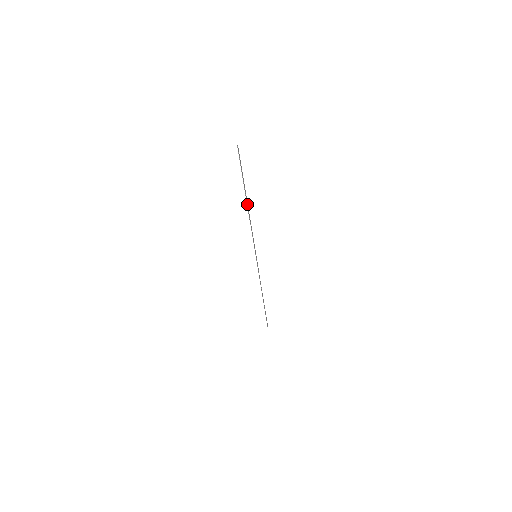
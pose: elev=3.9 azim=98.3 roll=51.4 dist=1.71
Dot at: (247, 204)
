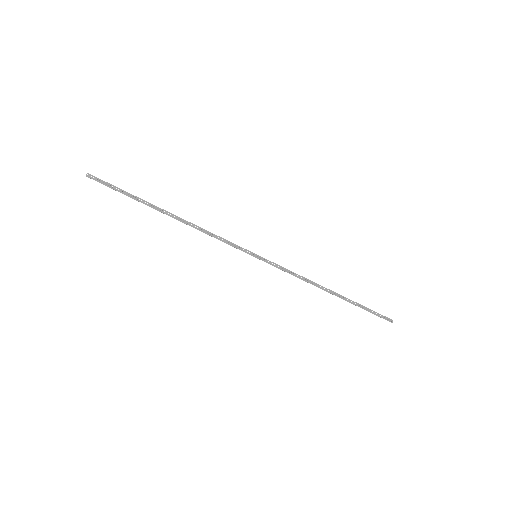
Dot at: (172, 215)
